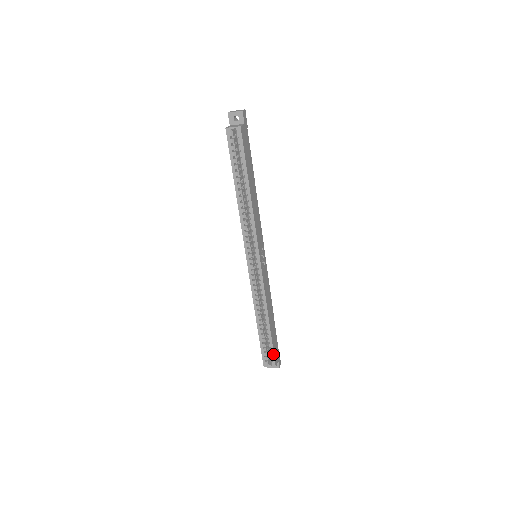
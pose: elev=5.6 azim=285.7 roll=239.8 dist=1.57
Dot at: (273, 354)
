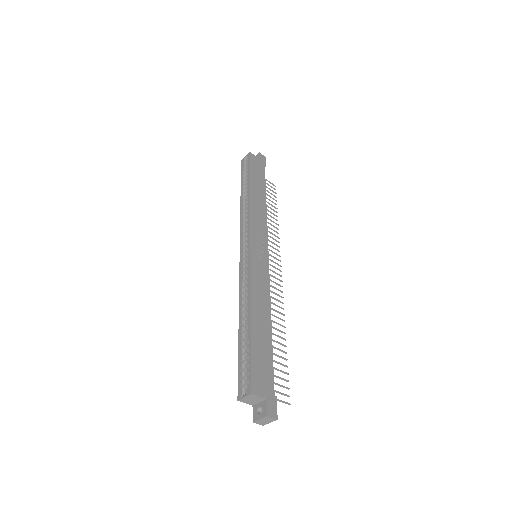
Dot at: (250, 368)
